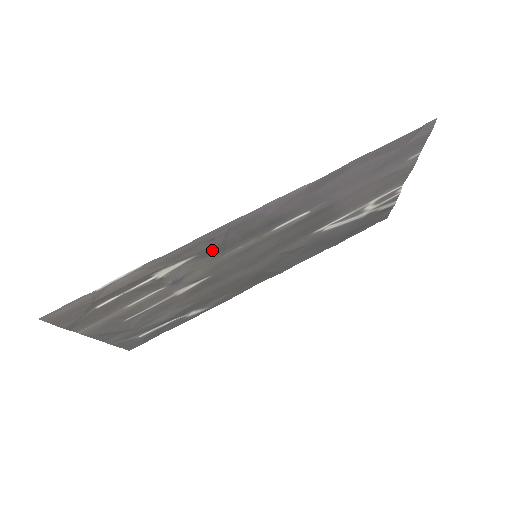
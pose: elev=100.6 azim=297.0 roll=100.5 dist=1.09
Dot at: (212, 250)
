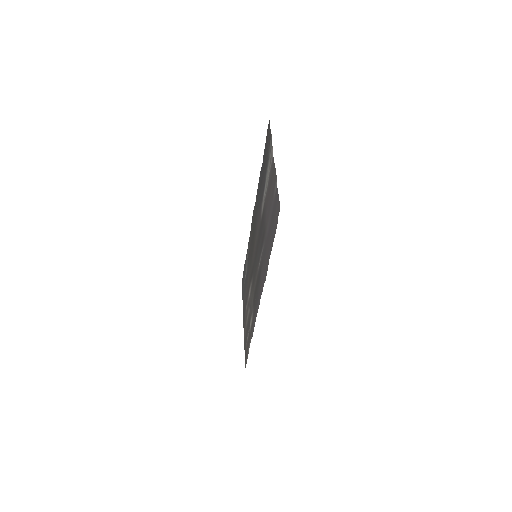
Dot at: (254, 304)
